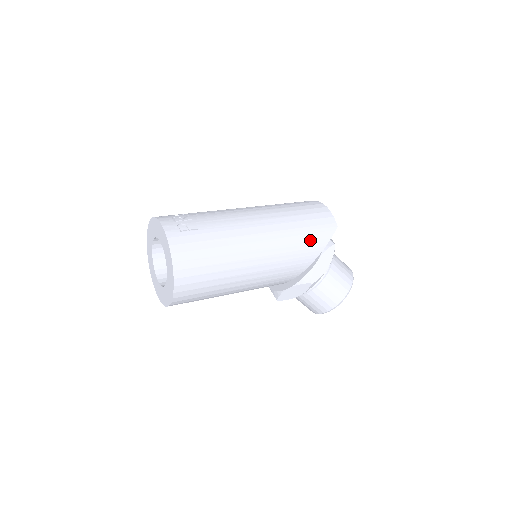
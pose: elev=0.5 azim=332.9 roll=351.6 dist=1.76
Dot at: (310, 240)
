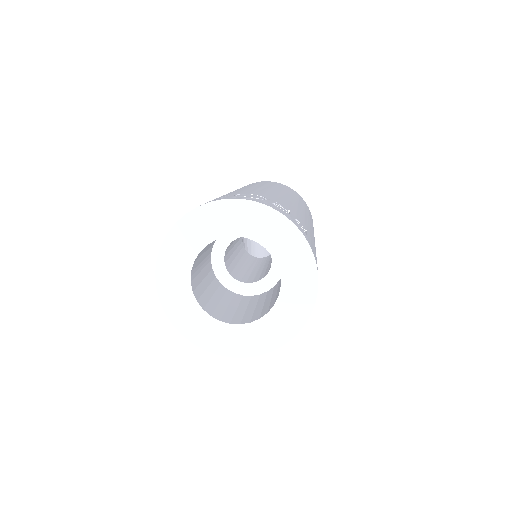
Dot at: occluded
